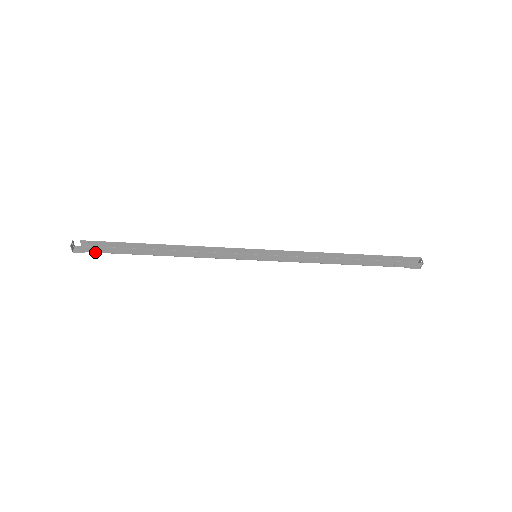
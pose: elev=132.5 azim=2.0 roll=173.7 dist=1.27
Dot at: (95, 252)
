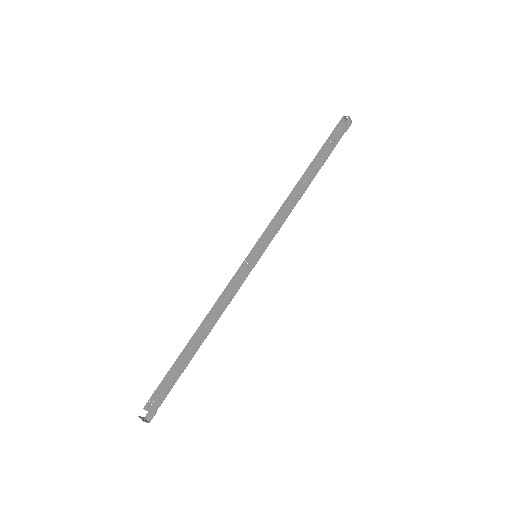
Dot at: (162, 401)
